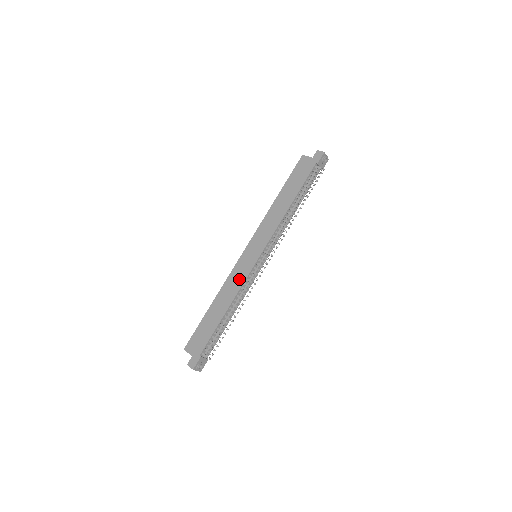
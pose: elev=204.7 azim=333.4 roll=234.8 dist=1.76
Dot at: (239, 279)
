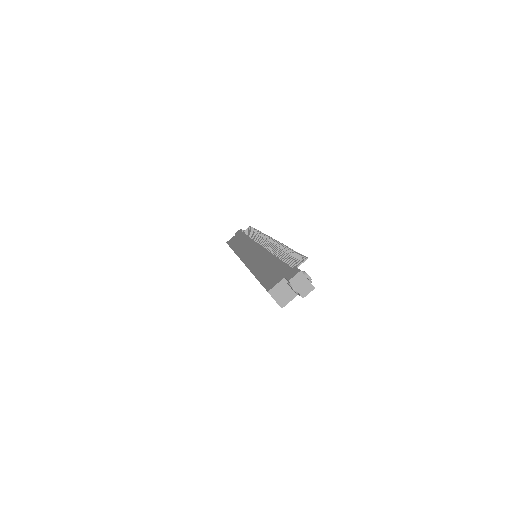
Dot at: (259, 254)
